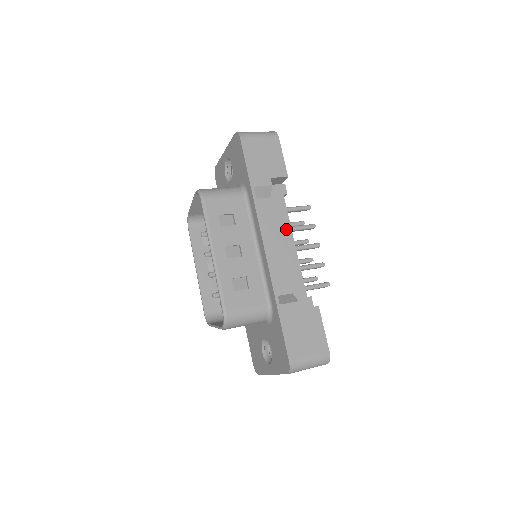
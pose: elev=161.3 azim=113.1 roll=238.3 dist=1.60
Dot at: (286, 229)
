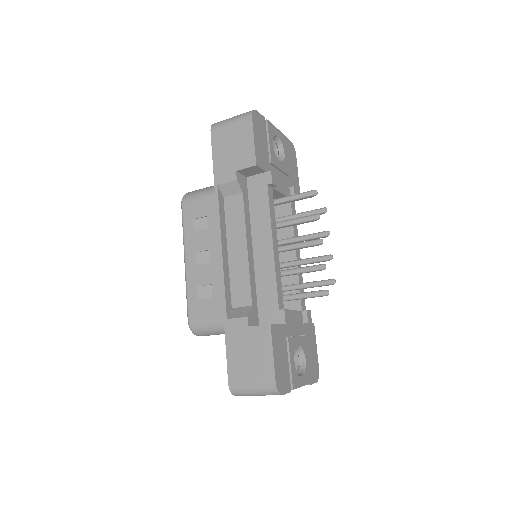
Dot at: (265, 227)
